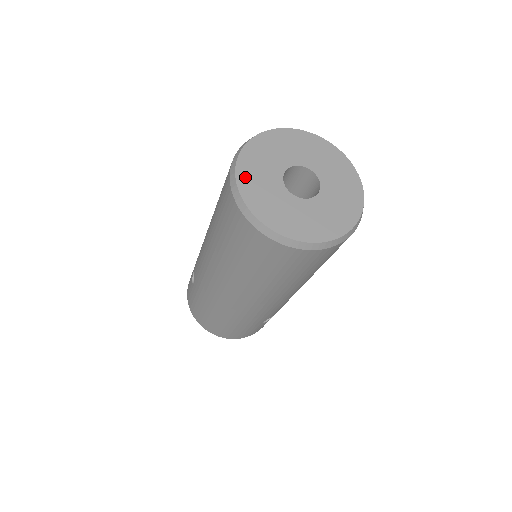
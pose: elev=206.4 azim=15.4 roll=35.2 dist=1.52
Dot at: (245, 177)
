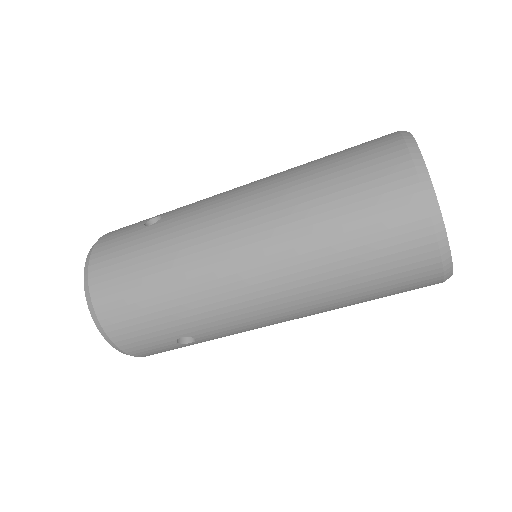
Dot at: occluded
